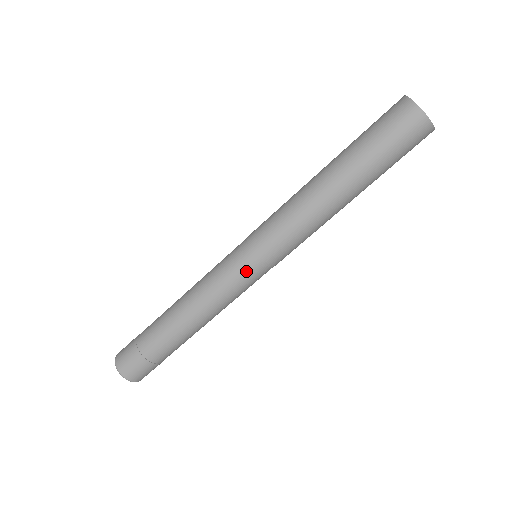
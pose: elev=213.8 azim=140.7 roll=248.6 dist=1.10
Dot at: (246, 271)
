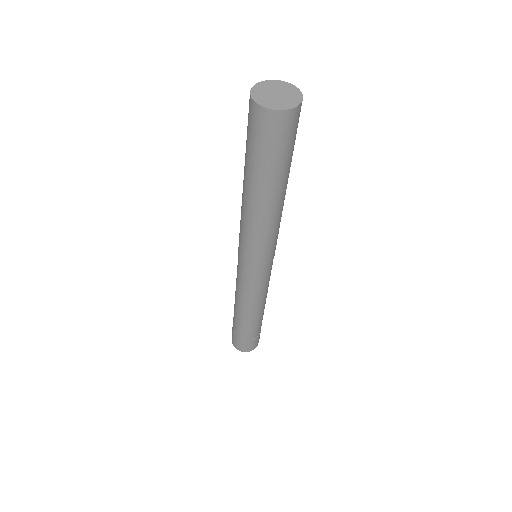
Dot at: (249, 275)
